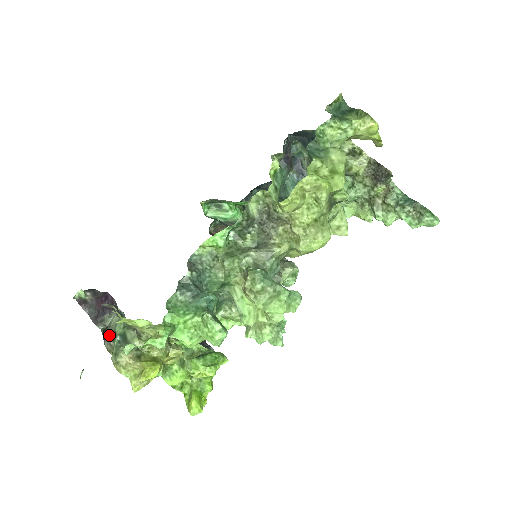
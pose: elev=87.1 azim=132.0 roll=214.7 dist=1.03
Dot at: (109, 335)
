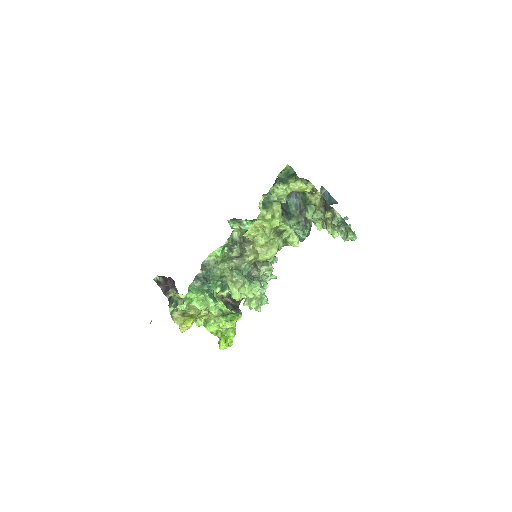
Dot at: (171, 301)
